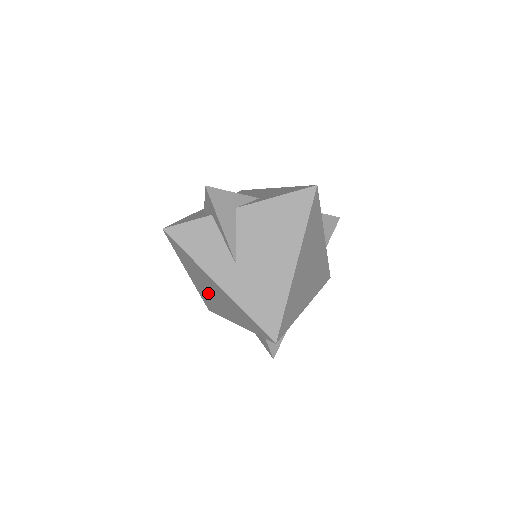
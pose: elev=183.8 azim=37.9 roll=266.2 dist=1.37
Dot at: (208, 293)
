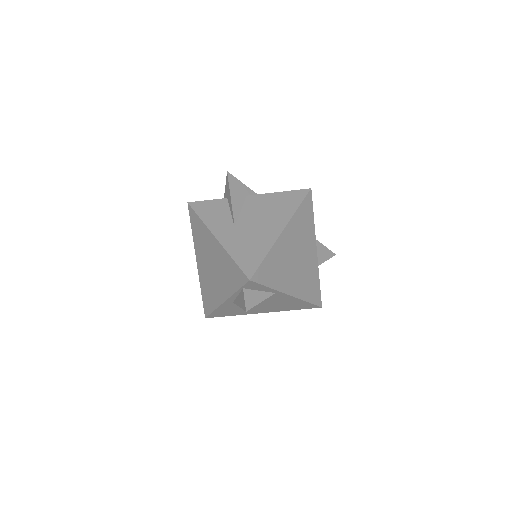
Dot at: (207, 273)
